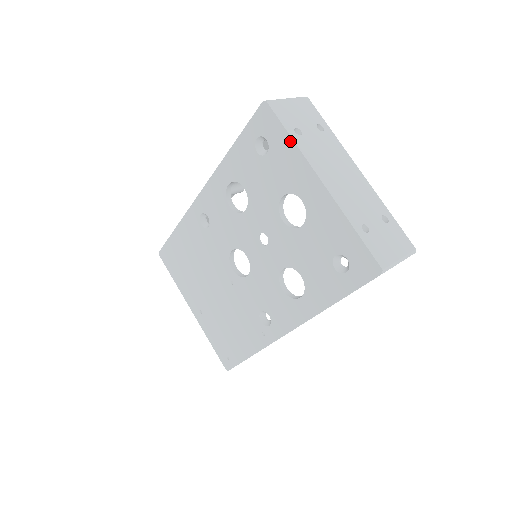
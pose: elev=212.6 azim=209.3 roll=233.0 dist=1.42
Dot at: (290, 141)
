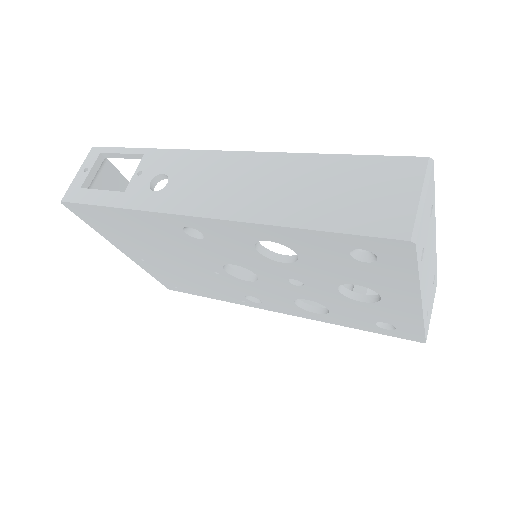
Dot at: (414, 276)
